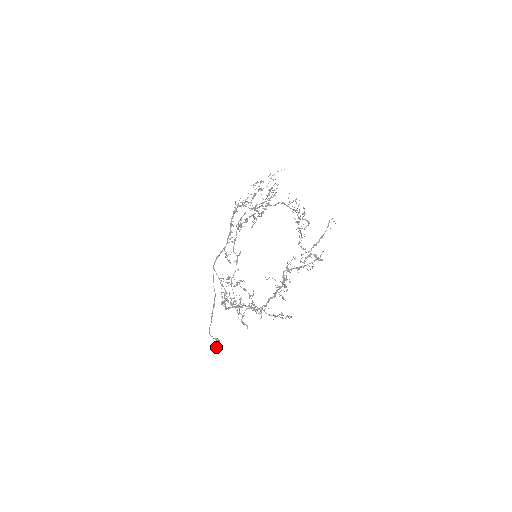
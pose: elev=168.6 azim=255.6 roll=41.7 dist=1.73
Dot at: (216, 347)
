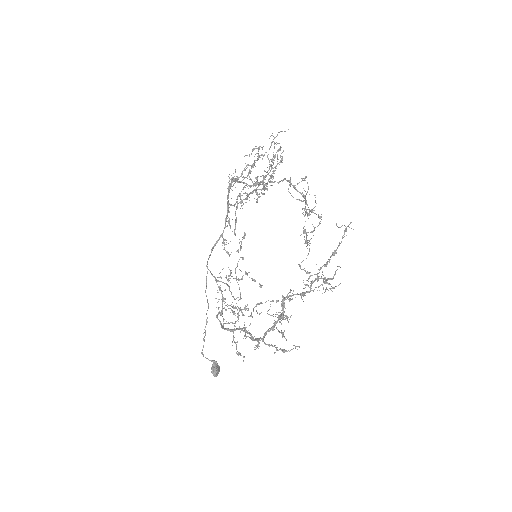
Dot at: (212, 372)
